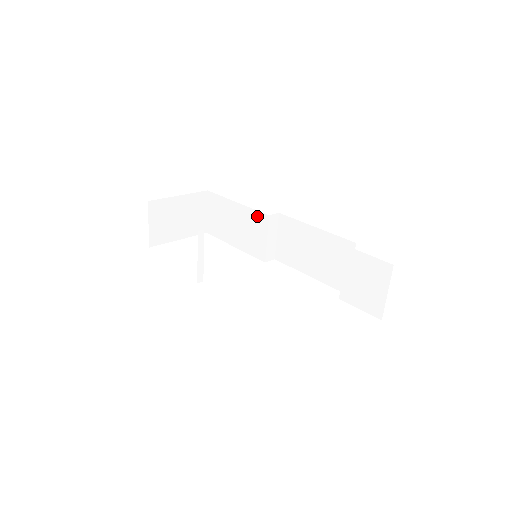
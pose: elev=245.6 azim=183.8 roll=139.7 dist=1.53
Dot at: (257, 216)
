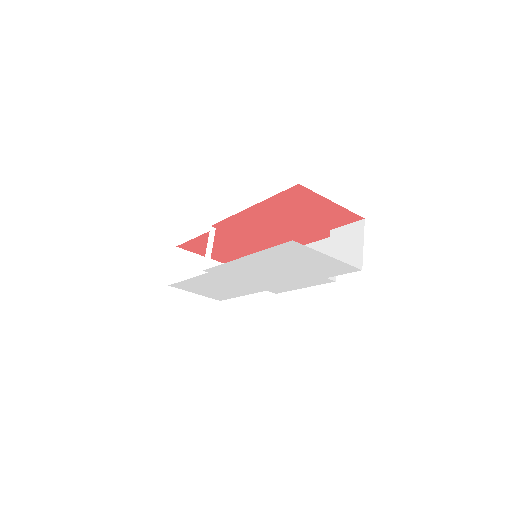
Dot at: occluded
